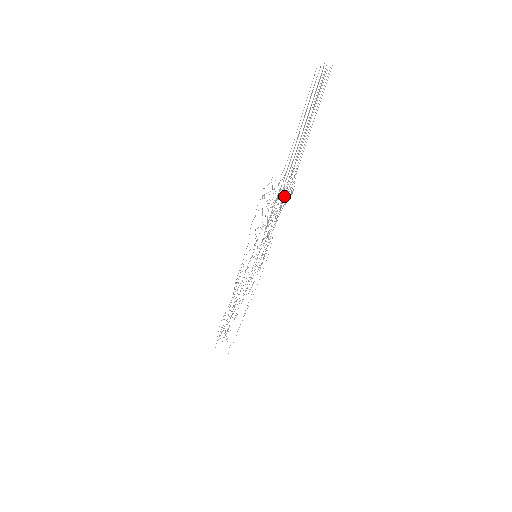
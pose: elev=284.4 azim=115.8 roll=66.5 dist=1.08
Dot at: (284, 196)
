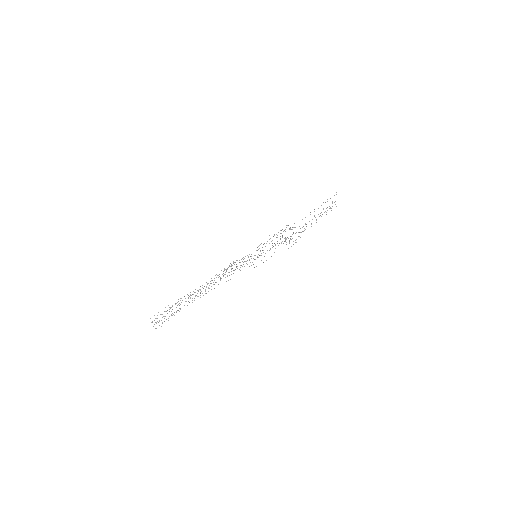
Dot at: occluded
